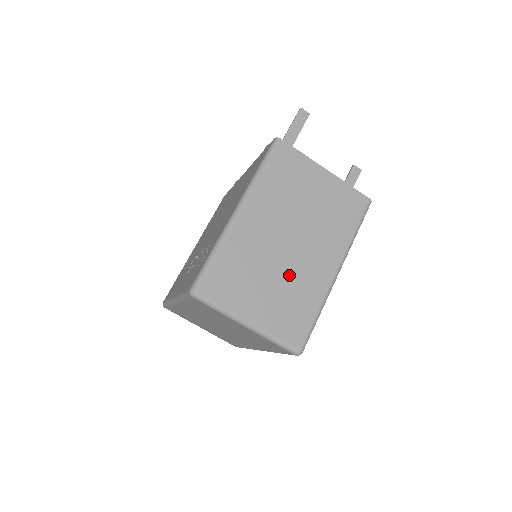
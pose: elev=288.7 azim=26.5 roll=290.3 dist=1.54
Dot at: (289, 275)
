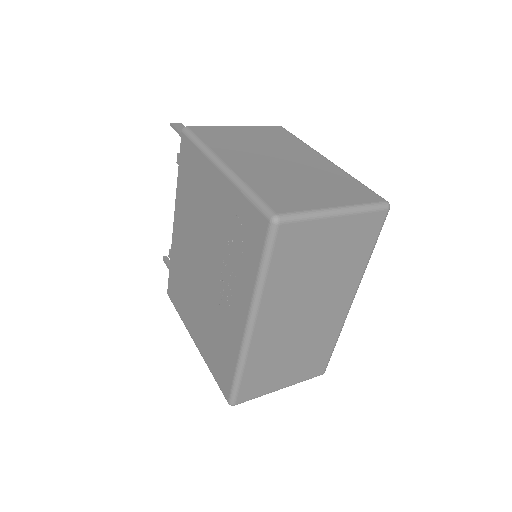
Dot at: (309, 174)
